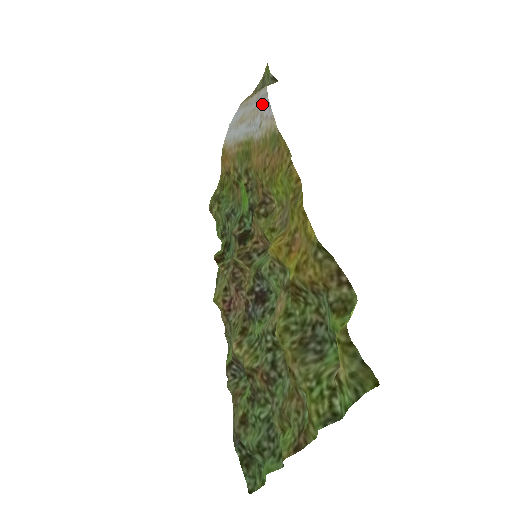
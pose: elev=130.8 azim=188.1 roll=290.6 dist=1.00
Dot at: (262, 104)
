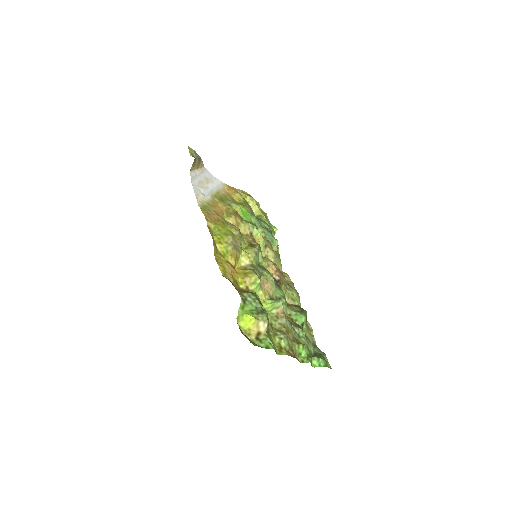
Dot at: (195, 184)
